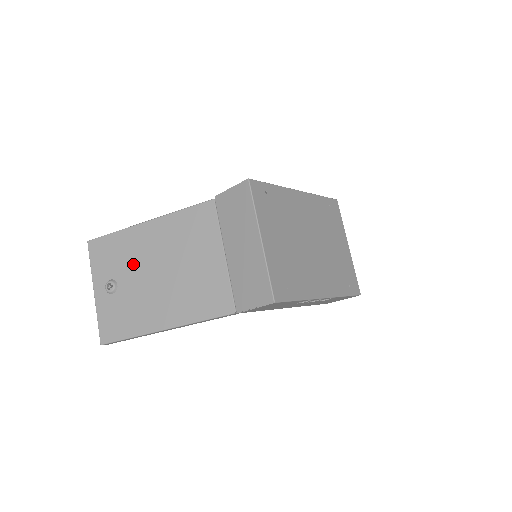
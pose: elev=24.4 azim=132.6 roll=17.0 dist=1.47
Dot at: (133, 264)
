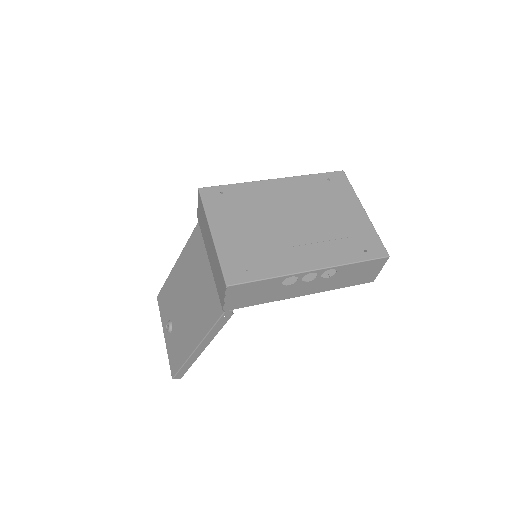
Dot at: (175, 302)
